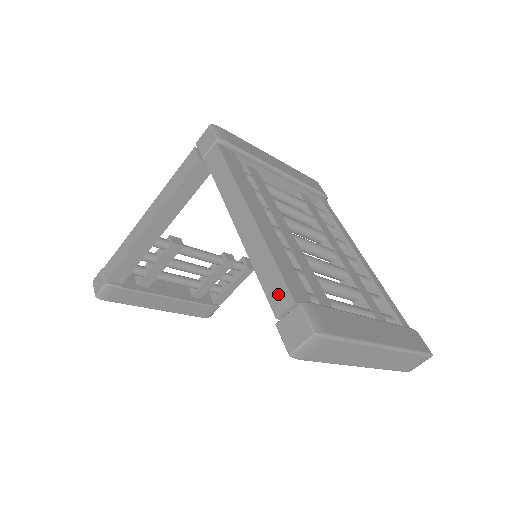
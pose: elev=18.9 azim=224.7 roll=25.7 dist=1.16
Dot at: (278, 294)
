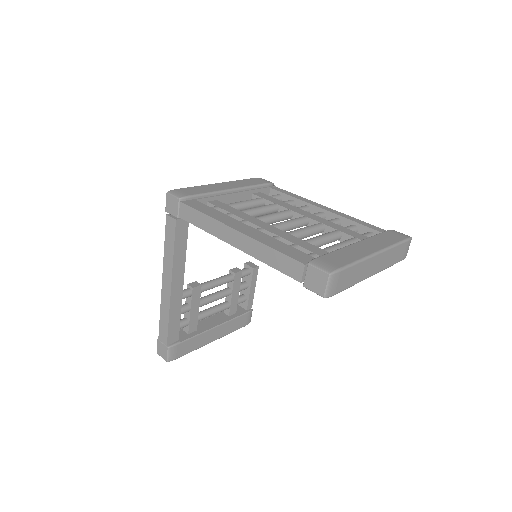
Dot at: (291, 268)
